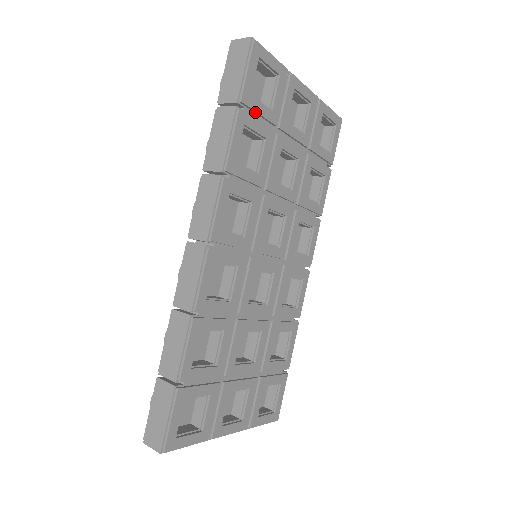
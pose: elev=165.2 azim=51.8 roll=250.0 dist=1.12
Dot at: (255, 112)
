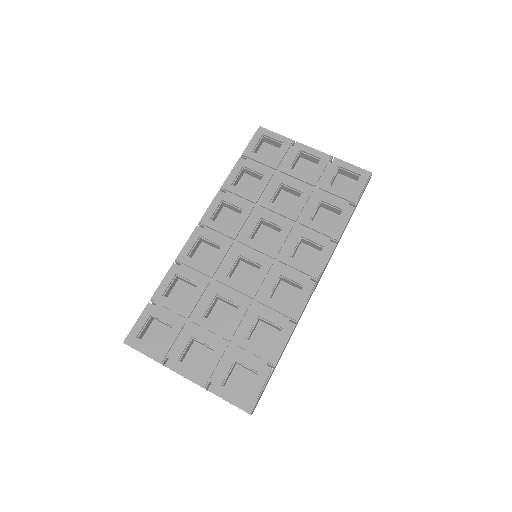
Dot at: (256, 161)
